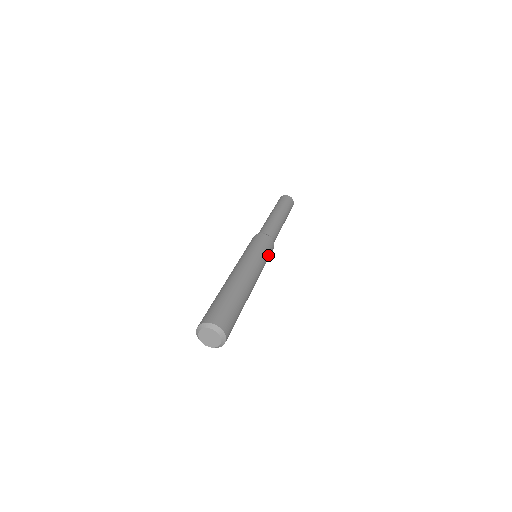
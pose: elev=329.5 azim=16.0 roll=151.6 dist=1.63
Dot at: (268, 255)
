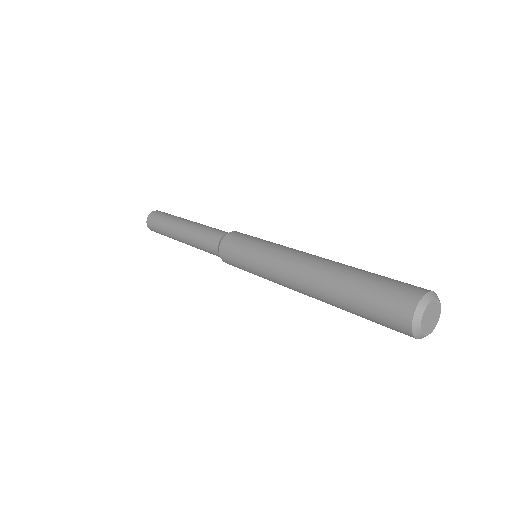
Dot at: occluded
